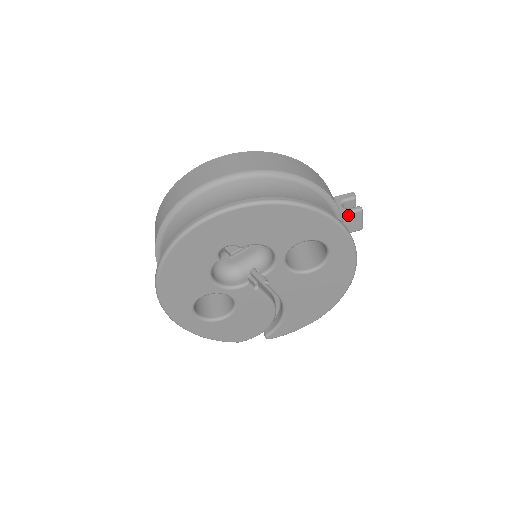
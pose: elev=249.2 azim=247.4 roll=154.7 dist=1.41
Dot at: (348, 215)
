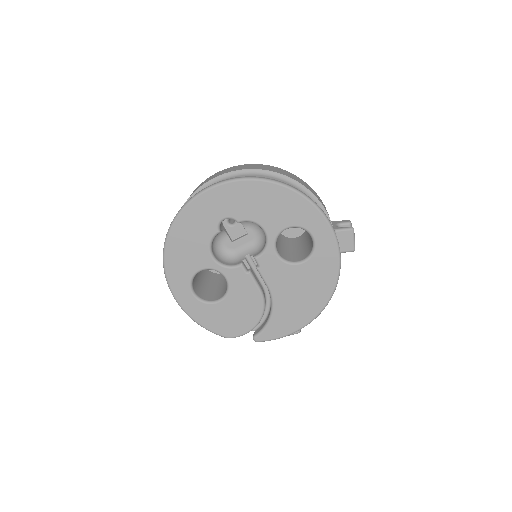
Dot at: (341, 232)
